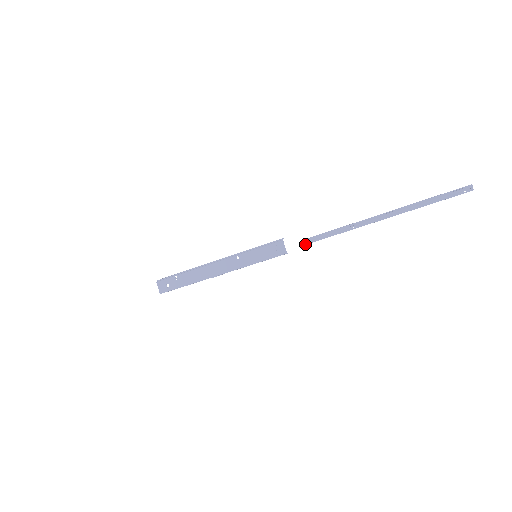
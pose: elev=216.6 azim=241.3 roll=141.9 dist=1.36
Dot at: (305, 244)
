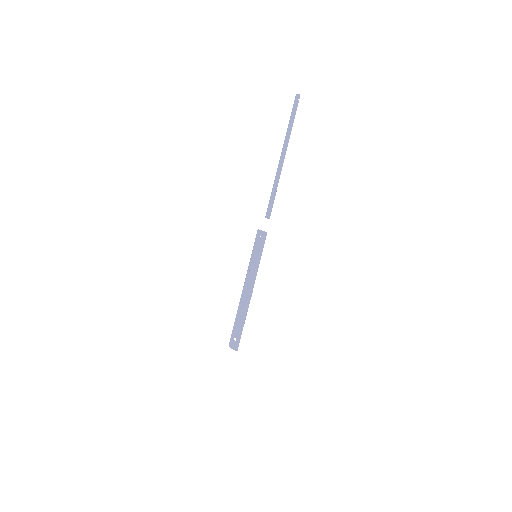
Dot at: (269, 217)
